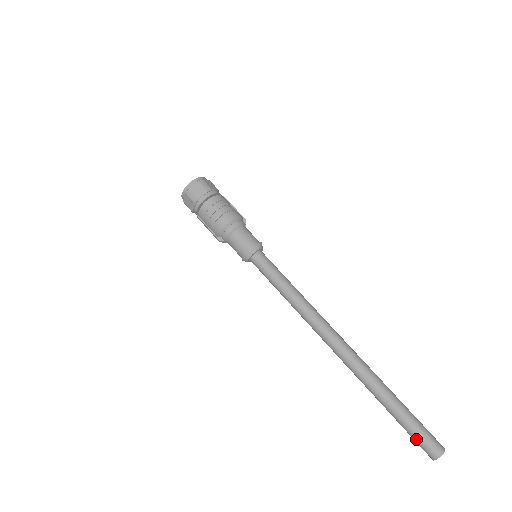
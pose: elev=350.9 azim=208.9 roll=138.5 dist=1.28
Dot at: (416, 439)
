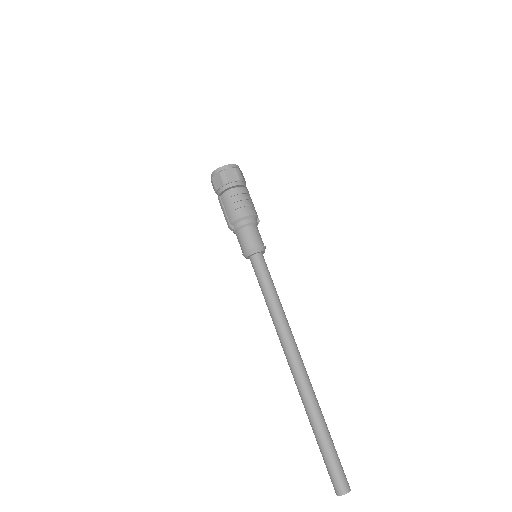
Dot at: (331, 471)
